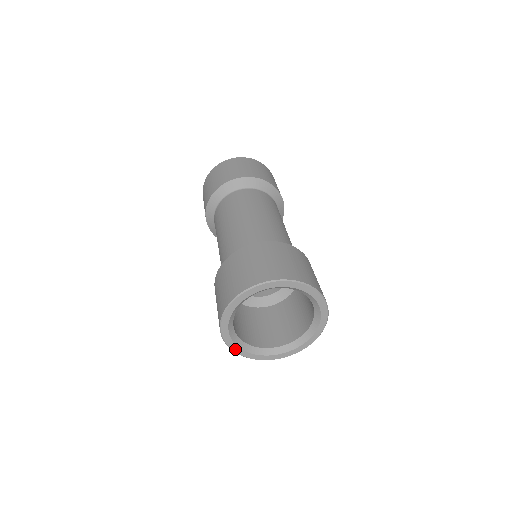
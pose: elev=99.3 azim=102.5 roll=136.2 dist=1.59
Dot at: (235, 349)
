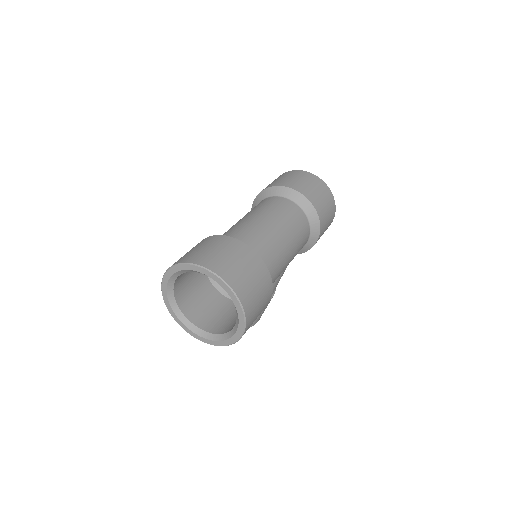
Dot at: (165, 297)
